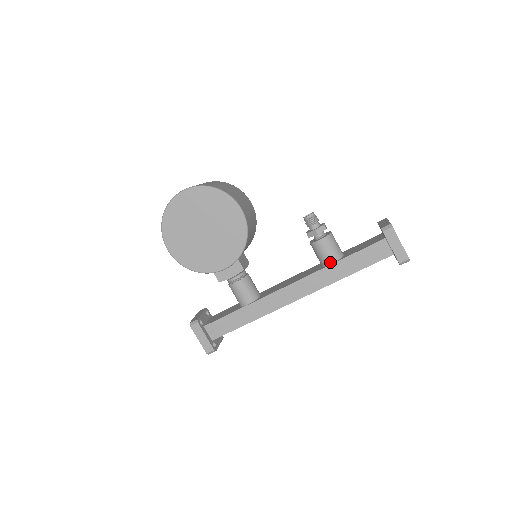
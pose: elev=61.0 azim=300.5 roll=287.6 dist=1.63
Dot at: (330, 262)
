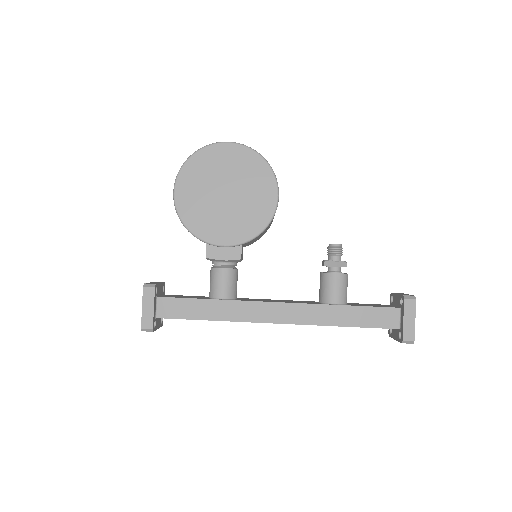
Dot at: (333, 302)
